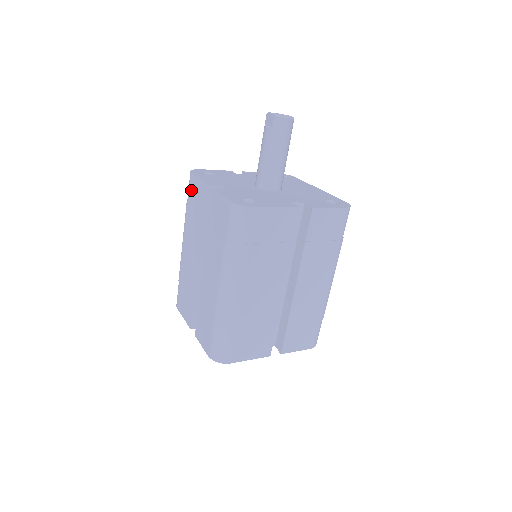
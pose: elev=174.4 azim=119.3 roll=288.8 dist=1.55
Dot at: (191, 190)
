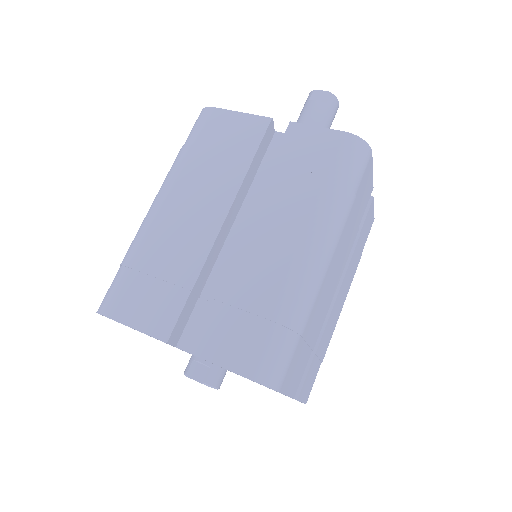
Dot at: (211, 128)
